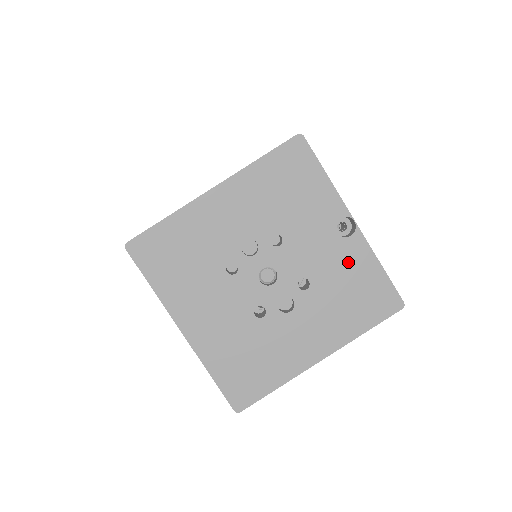
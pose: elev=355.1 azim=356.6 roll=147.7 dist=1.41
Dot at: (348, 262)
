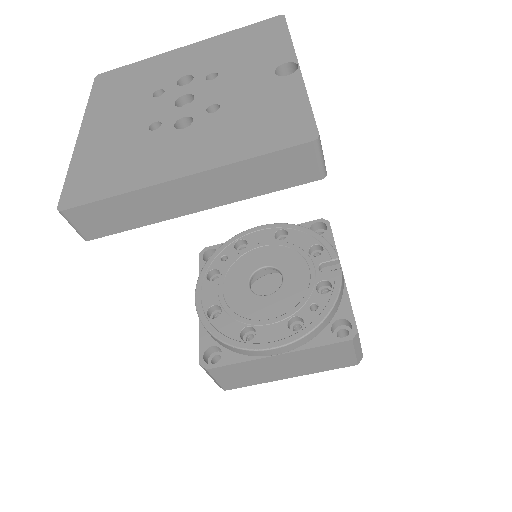
Dot at: (272, 95)
